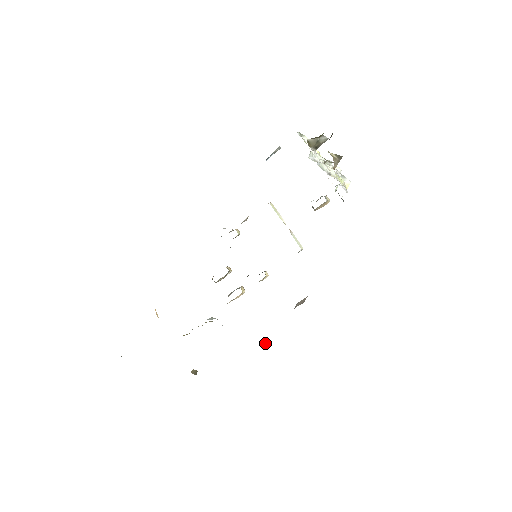
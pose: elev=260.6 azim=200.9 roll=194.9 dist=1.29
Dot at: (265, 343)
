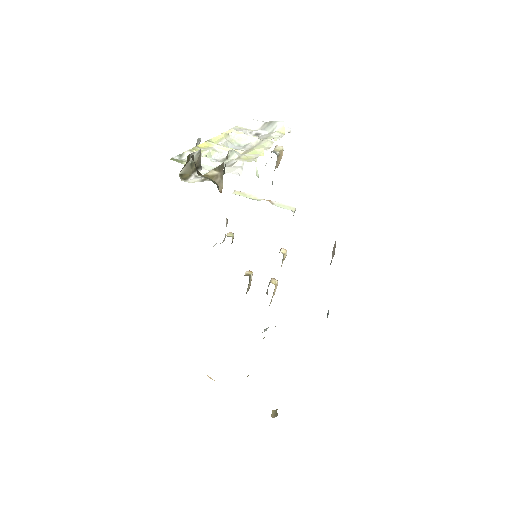
Dot at: (328, 314)
